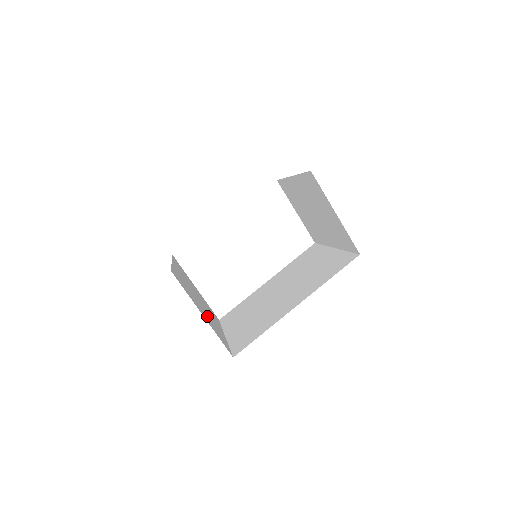
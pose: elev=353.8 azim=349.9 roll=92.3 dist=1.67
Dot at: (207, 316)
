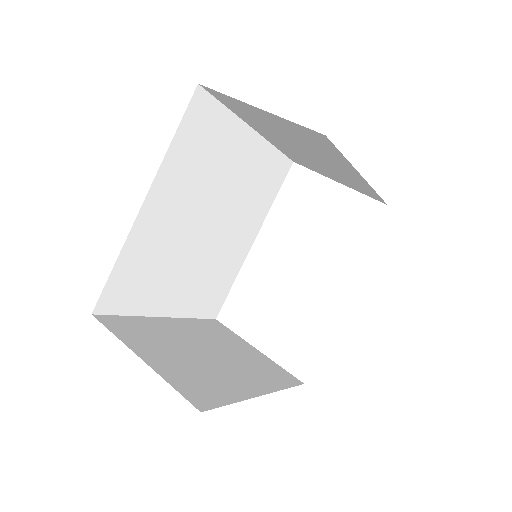
Dot at: (189, 366)
